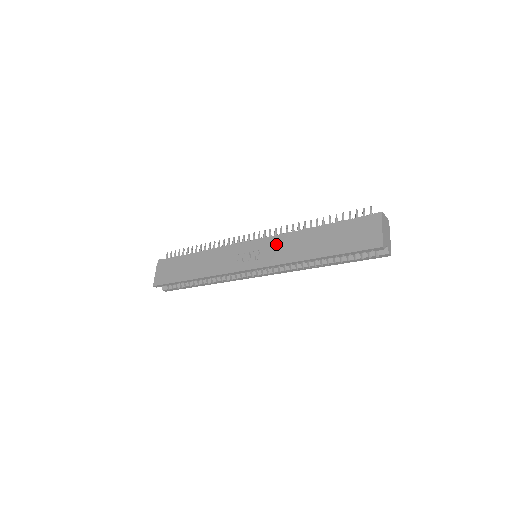
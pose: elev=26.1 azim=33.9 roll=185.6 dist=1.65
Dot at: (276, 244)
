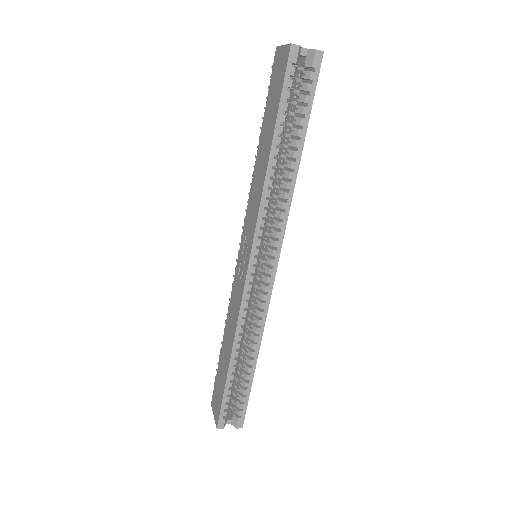
Dot at: (248, 212)
